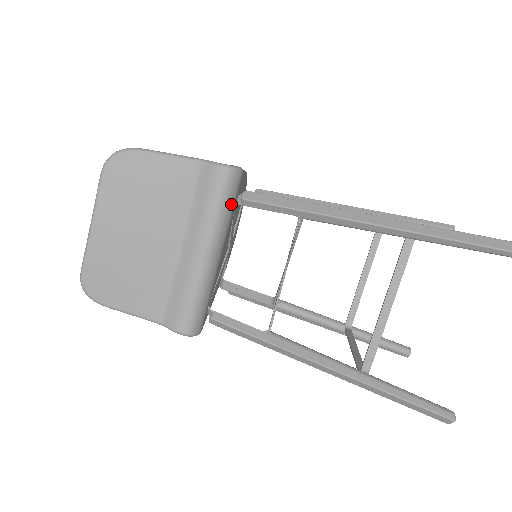
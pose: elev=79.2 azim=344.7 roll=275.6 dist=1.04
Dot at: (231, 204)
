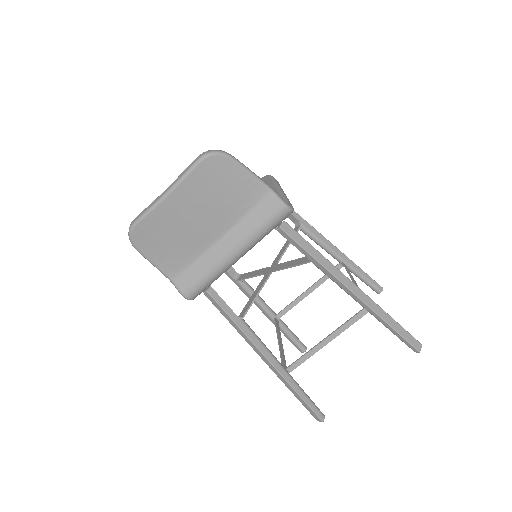
Dot at: occluded
